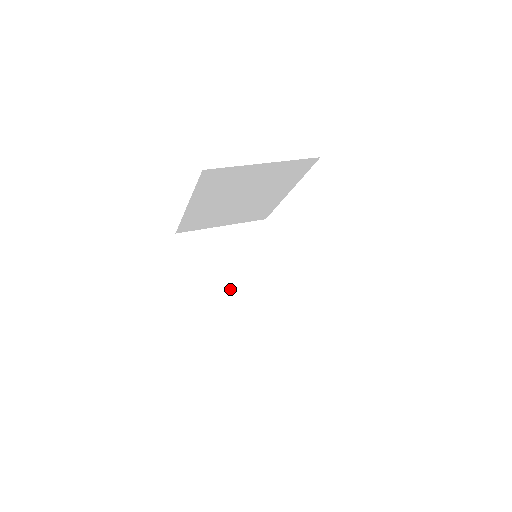
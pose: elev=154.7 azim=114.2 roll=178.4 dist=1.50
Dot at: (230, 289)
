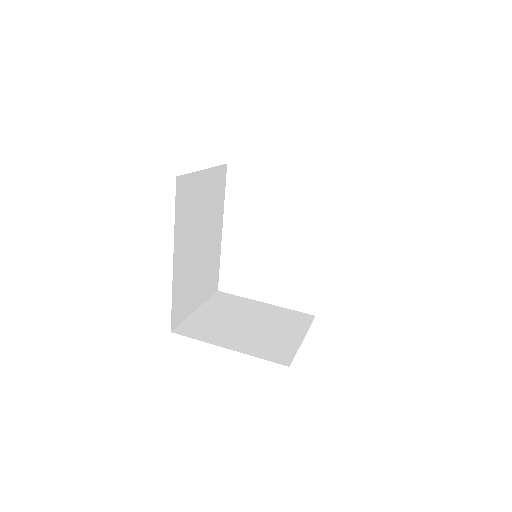
Dot at: (258, 331)
